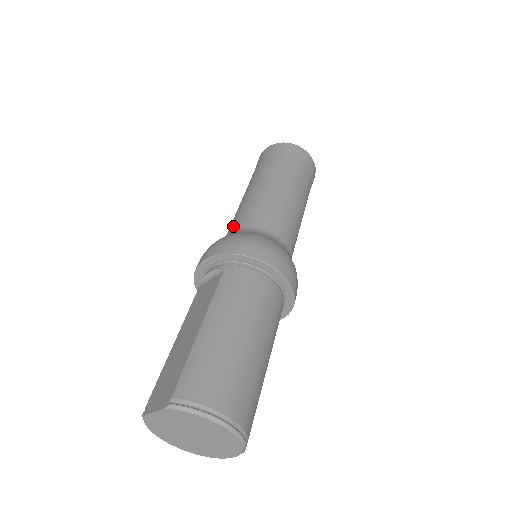
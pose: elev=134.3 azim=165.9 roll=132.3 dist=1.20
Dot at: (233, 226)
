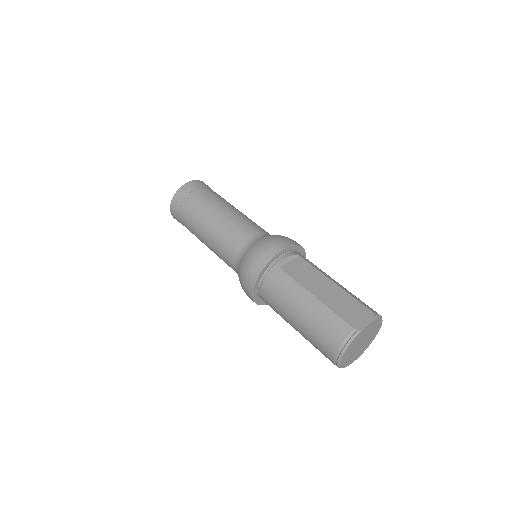
Dot at: (253, 231)
